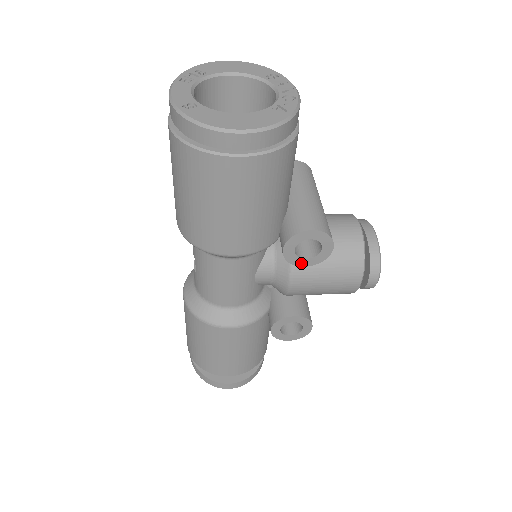
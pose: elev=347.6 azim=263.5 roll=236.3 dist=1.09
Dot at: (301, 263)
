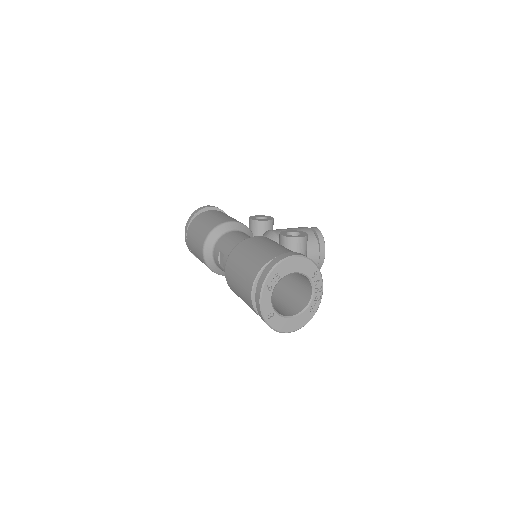
Dot at: occluded
